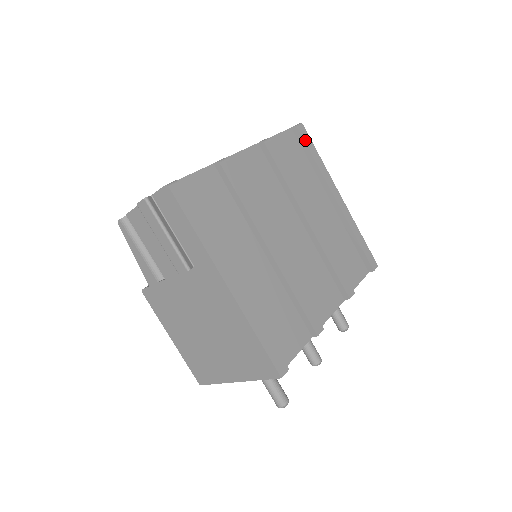
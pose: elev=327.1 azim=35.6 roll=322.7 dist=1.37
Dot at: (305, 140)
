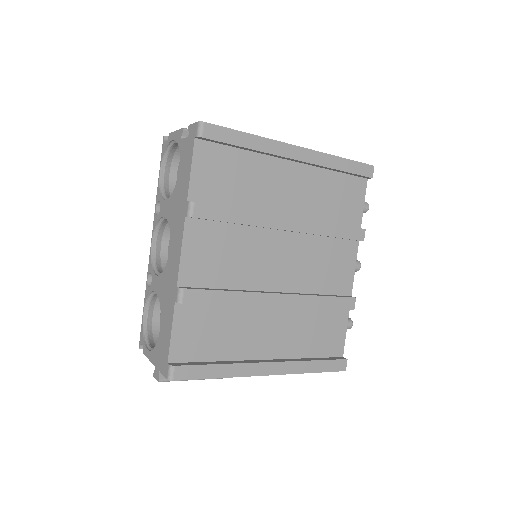
Dot at: (221, 139)
